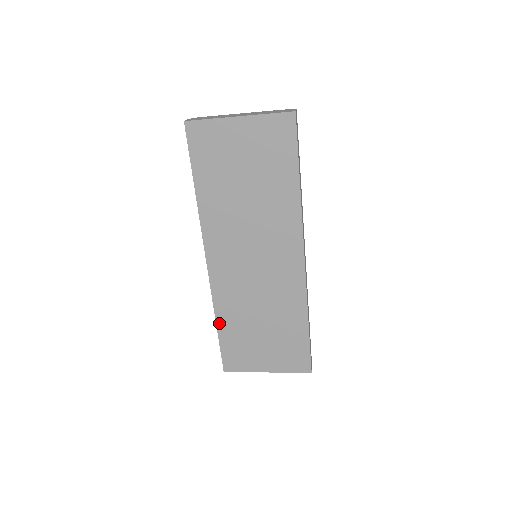
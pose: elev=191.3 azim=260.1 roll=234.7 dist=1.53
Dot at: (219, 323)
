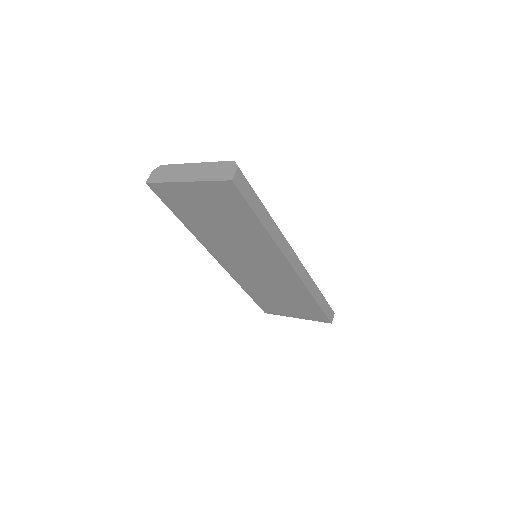
Dot at: (247, 291)
